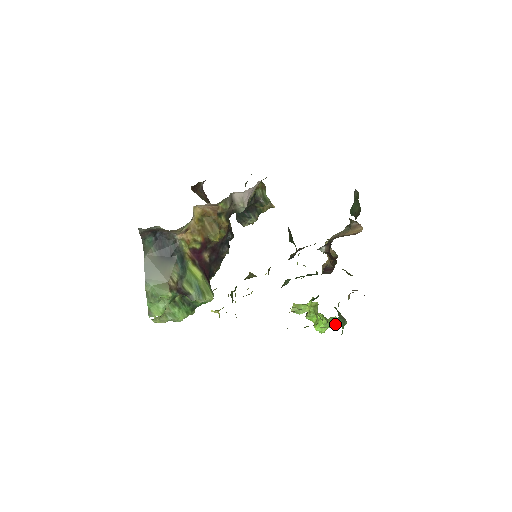
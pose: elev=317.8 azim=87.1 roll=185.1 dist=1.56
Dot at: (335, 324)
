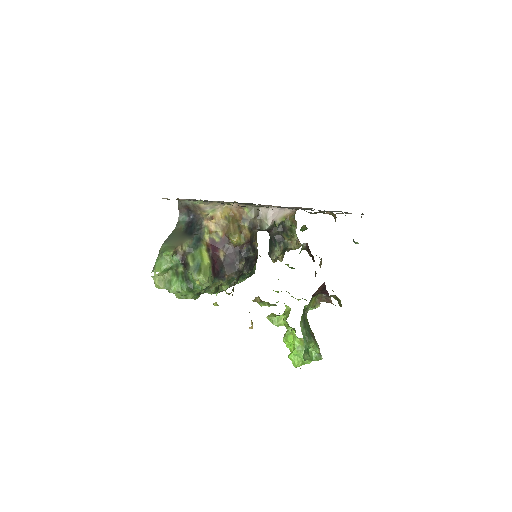
Dot at: (310, 357)
